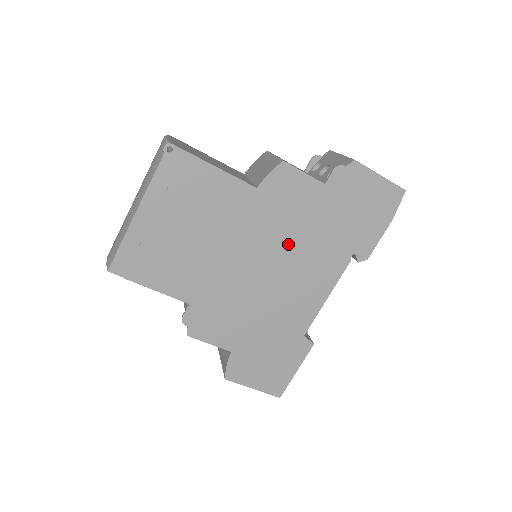
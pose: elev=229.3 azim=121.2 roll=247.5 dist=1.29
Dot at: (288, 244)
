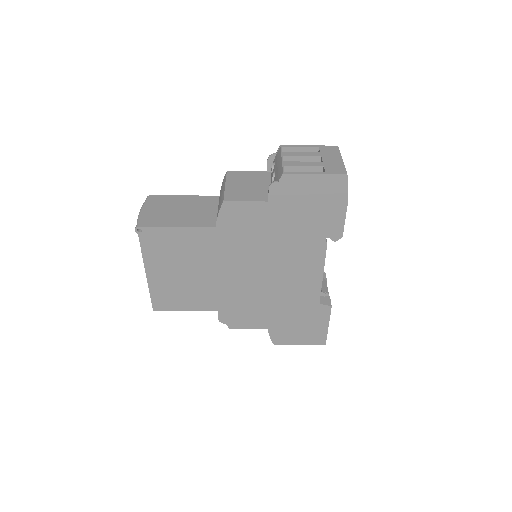
Dot at: (265, 252)
